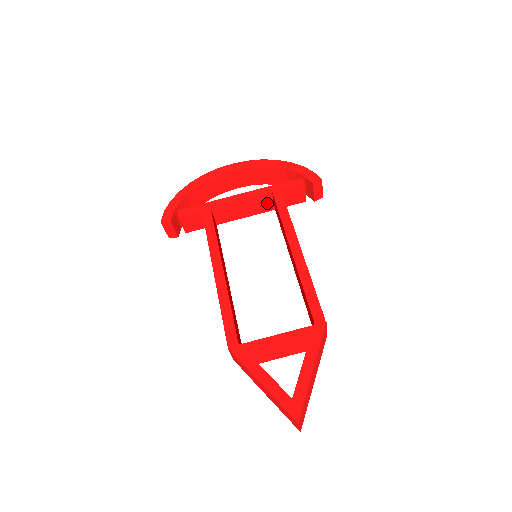
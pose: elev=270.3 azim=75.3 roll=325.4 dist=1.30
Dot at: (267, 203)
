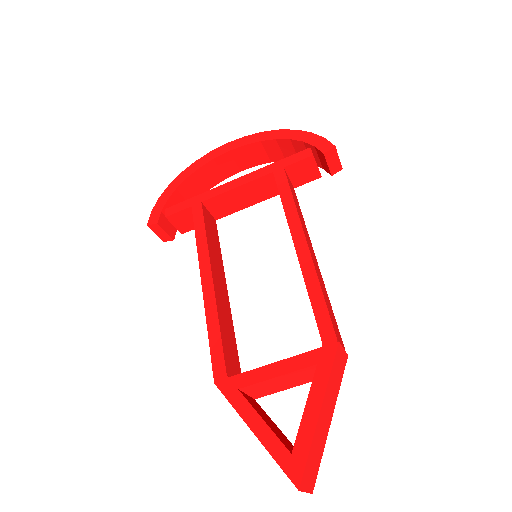
Dot at: (271, 186)
